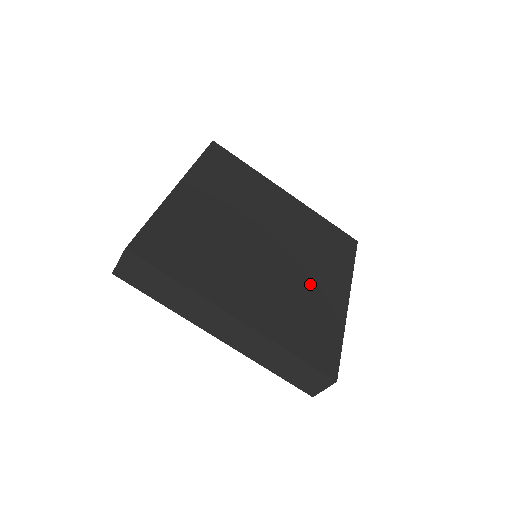
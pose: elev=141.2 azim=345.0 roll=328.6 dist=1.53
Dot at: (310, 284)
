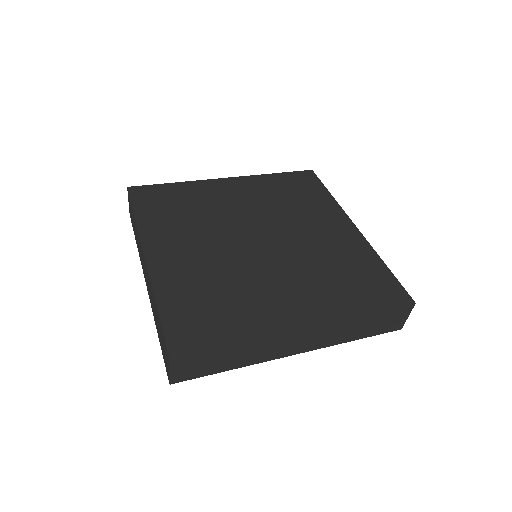
Dot at: (266, 286)
